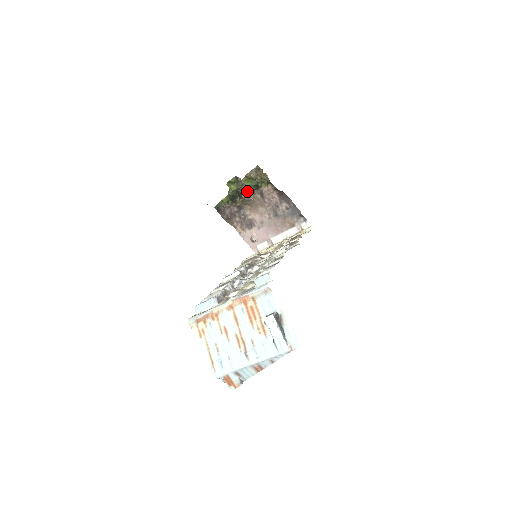
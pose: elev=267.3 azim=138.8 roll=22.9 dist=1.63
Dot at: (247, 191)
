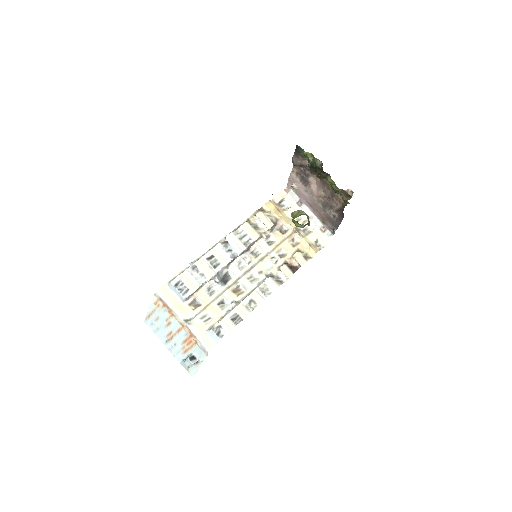
Dot at: occluded
